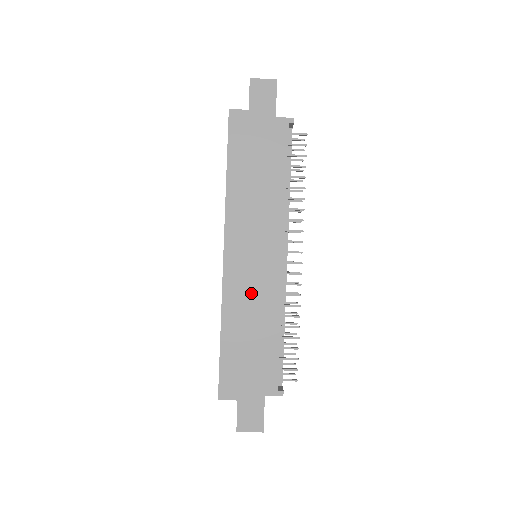
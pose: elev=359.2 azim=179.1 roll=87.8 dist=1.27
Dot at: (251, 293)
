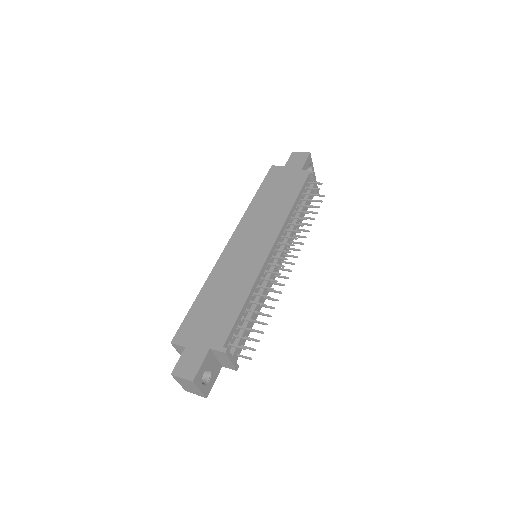
Dot at: (236, 268)
